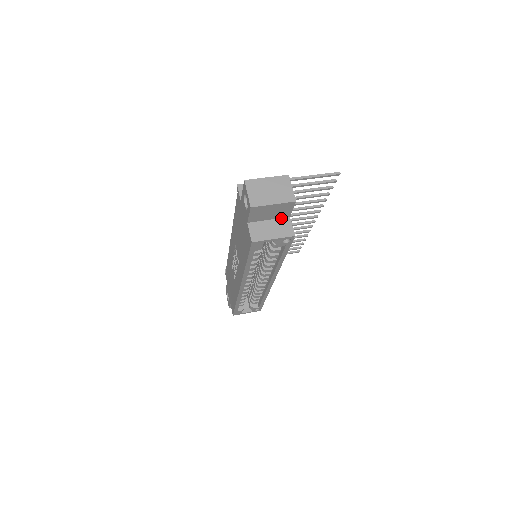
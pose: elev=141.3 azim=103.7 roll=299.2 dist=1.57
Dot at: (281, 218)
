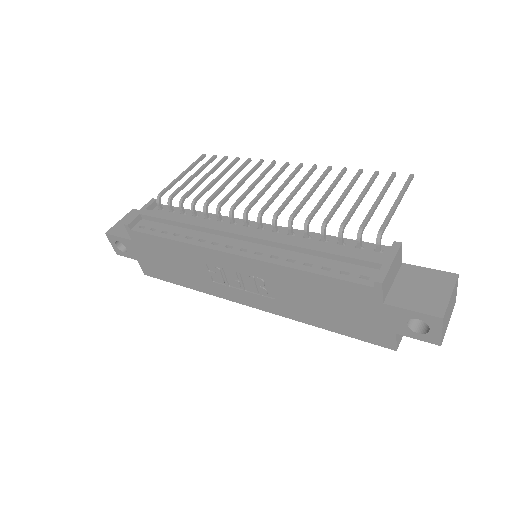
Dot at: occluded
